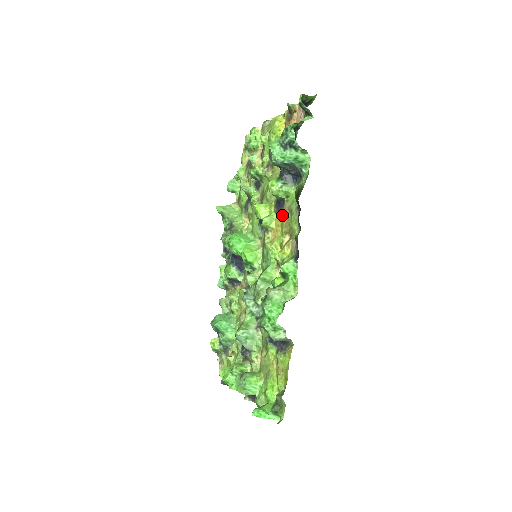
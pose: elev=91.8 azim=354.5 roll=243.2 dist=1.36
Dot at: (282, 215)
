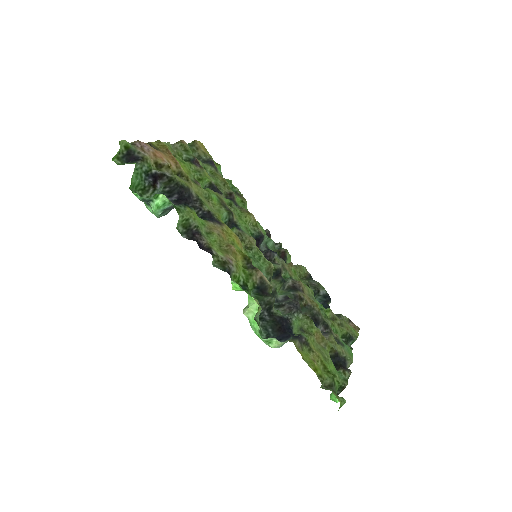
Dot at: (221, 227)
